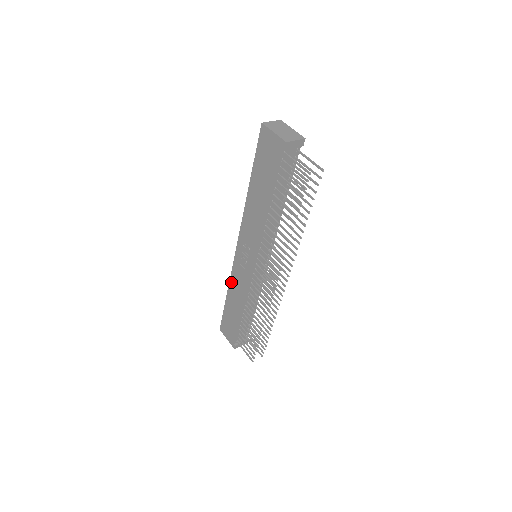
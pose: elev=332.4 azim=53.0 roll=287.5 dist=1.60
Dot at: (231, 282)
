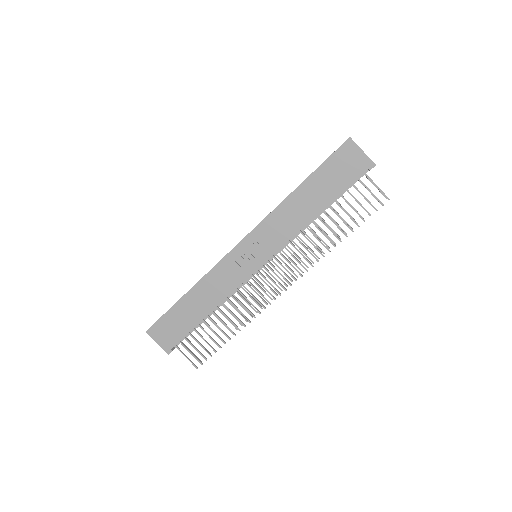
Dot at: (206, 279)
